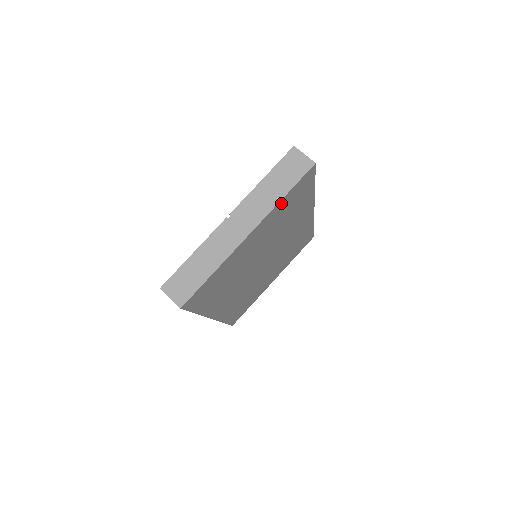
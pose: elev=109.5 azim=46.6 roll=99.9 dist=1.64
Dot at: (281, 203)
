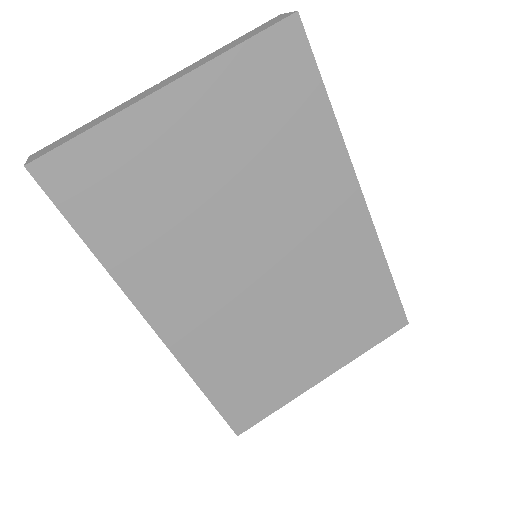
Dot at: (235, 63)
